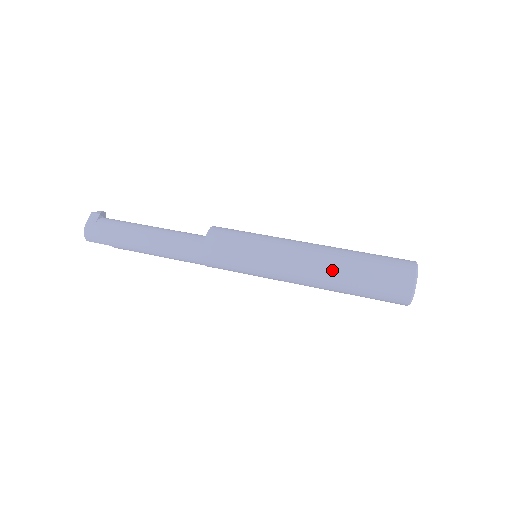
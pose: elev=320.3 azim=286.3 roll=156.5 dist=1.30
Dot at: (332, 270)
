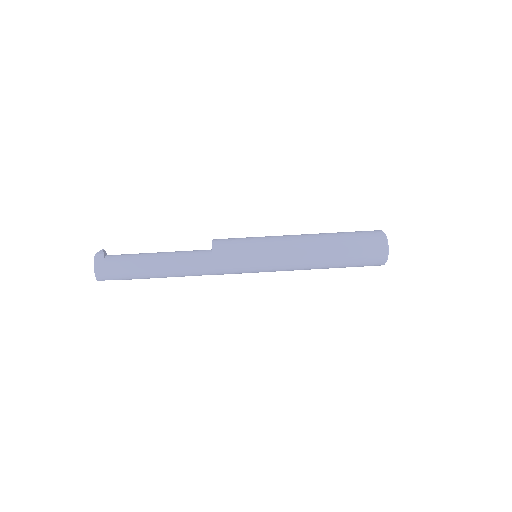
Dot at: (324, 254)
